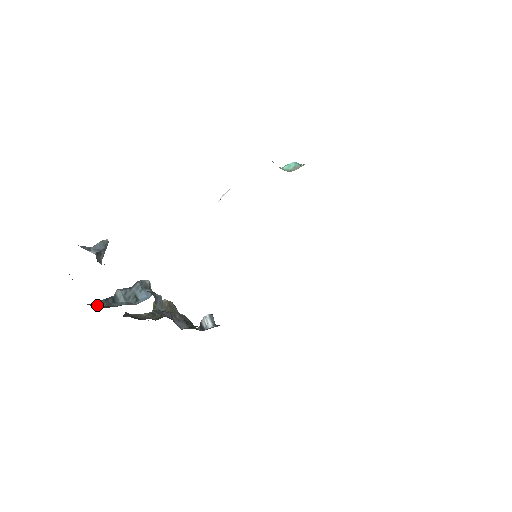
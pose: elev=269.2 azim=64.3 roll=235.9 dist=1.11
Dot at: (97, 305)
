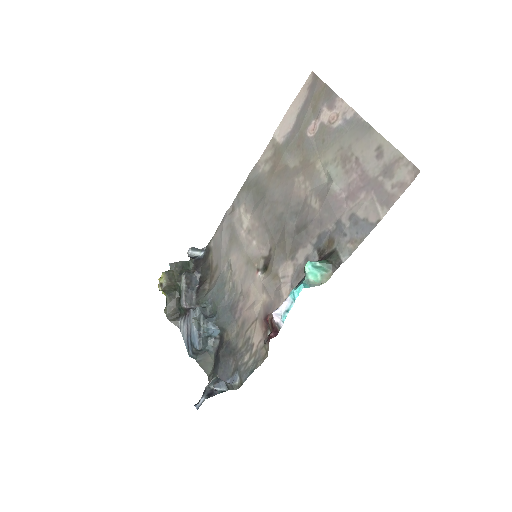
Dot at: (202, 364)
